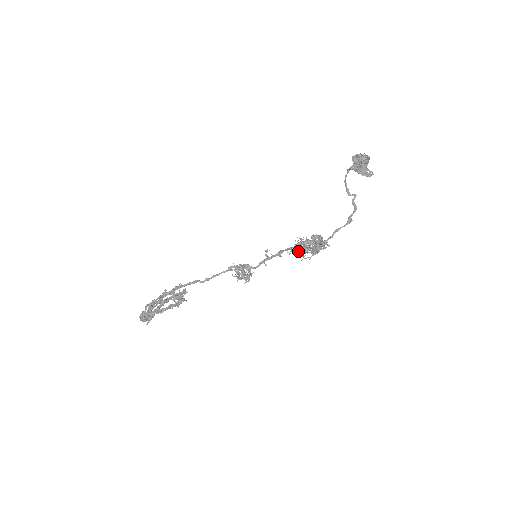
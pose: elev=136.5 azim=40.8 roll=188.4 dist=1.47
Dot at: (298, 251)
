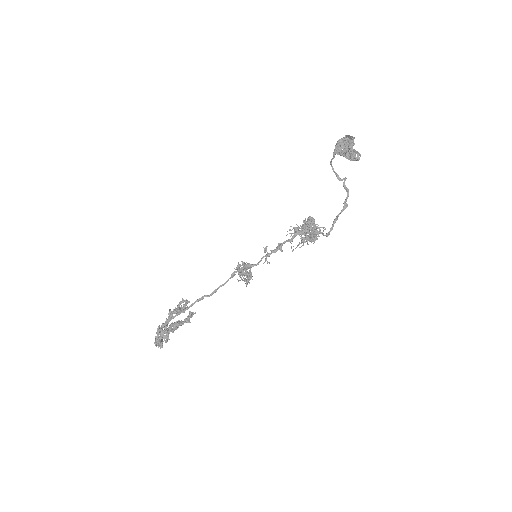
Dot at: (291, 235)
